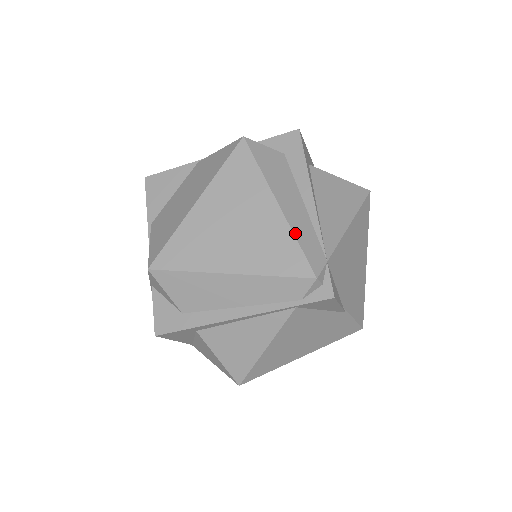
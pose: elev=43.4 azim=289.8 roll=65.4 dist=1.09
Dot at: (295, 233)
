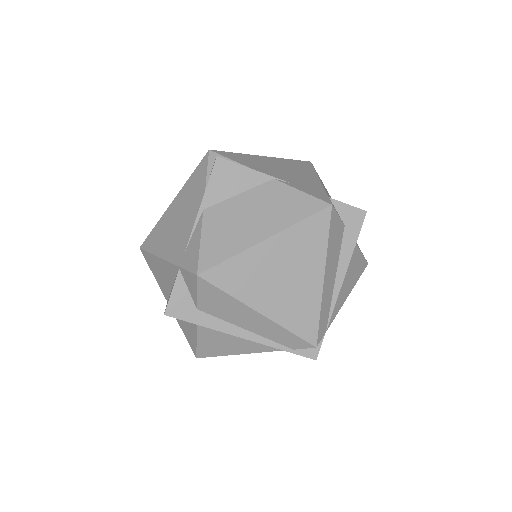
Dot at: (322, 307)
